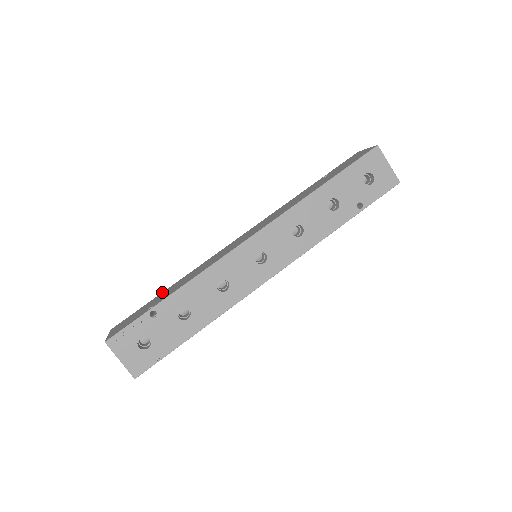
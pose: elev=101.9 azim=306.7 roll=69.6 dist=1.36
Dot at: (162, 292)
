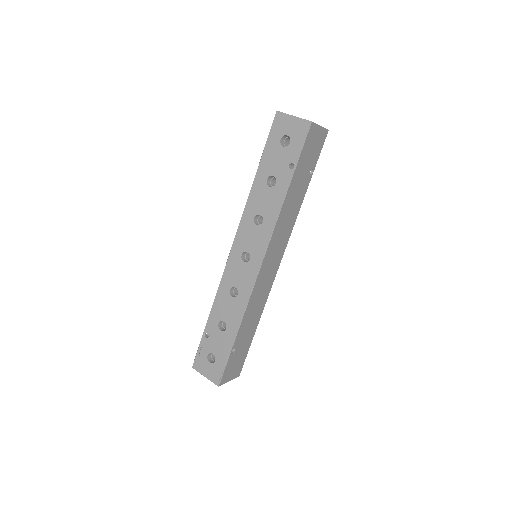
Dot at: occluded
